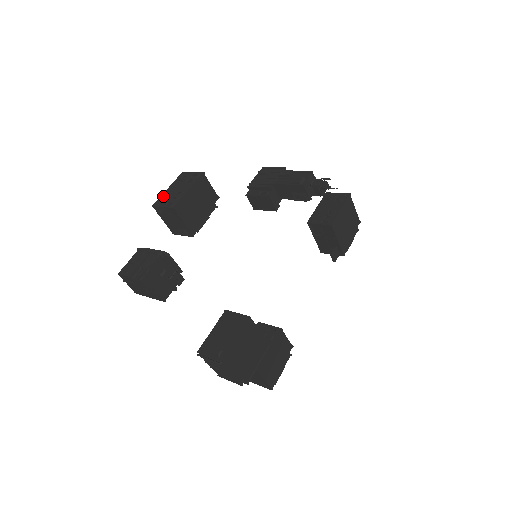
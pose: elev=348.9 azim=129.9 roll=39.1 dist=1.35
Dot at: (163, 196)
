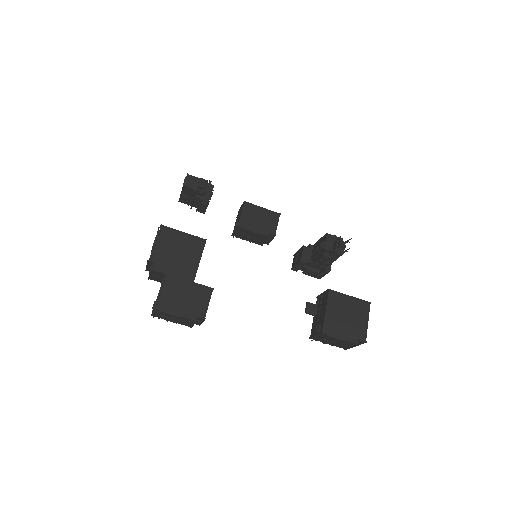
Dot at: occluded
